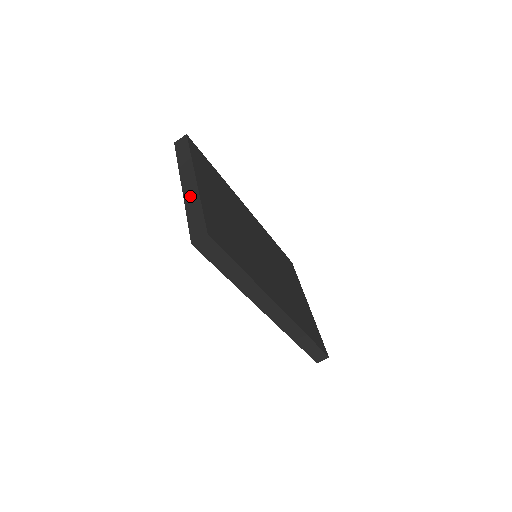
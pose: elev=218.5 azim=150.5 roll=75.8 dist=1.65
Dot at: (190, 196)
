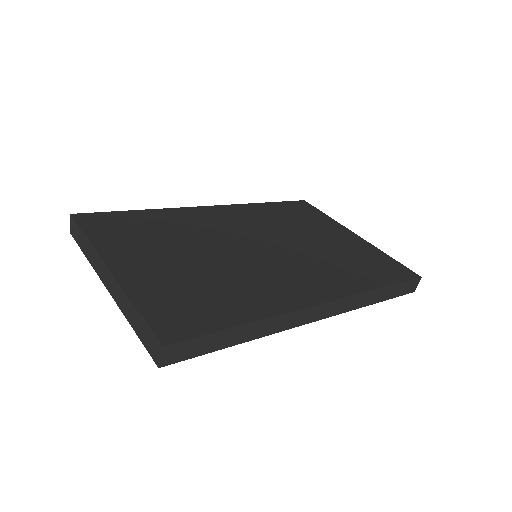
Dot at: (119, 298)
